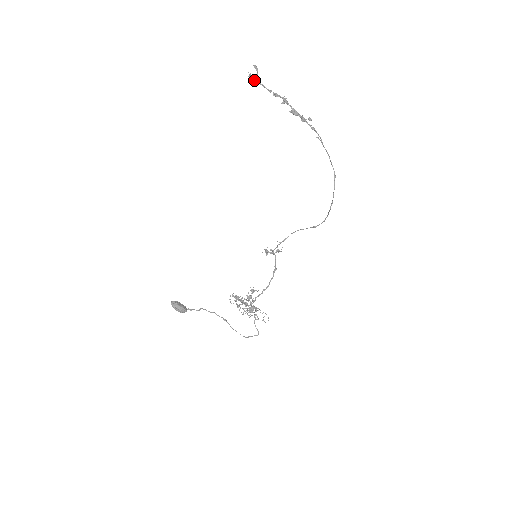
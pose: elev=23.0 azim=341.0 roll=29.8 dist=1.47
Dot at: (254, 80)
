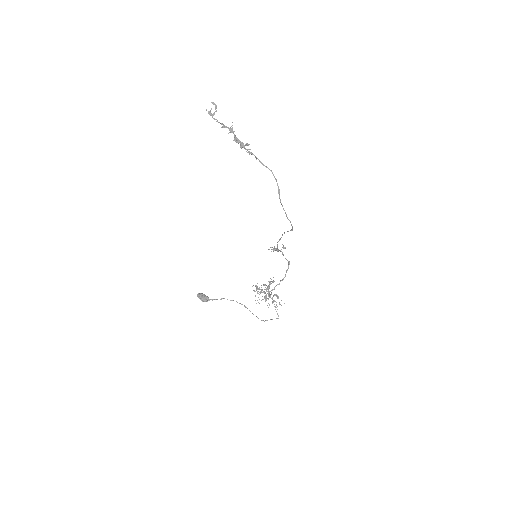
Dot at: occluded
